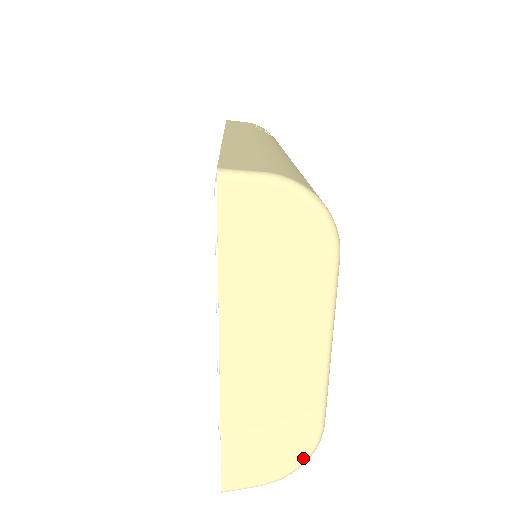
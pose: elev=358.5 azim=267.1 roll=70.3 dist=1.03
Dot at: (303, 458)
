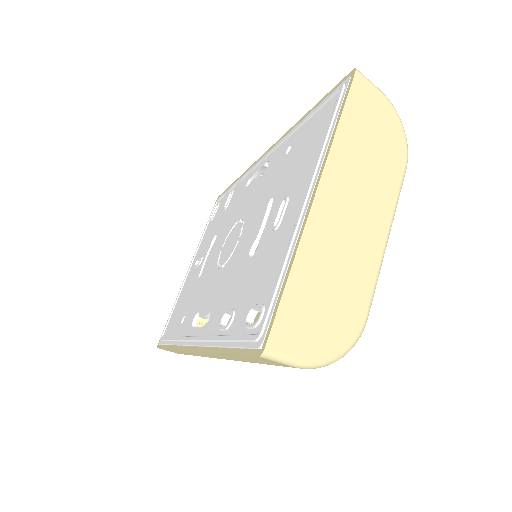
Dot at: (346, 345)
